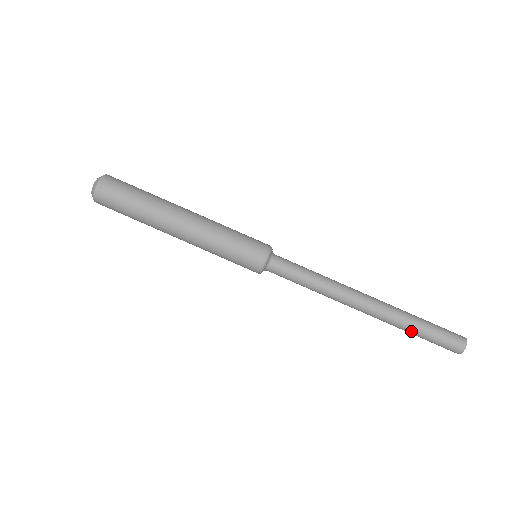
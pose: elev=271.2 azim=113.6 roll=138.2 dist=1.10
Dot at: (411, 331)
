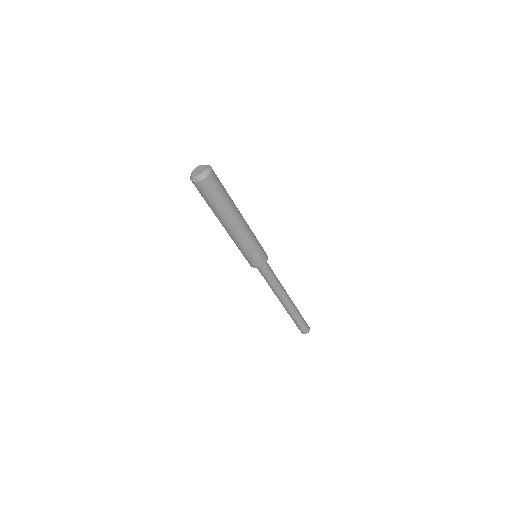
Dot at: (294, 319)
